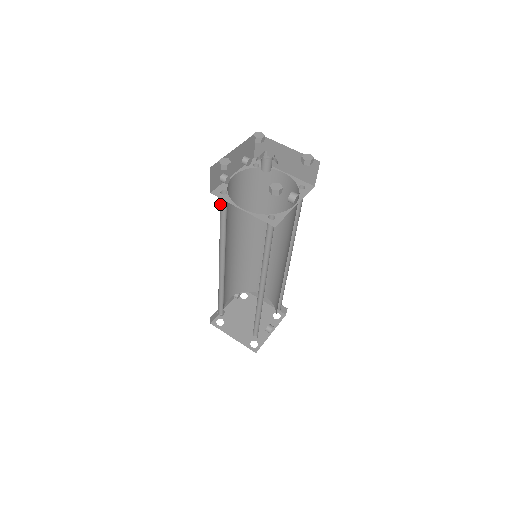
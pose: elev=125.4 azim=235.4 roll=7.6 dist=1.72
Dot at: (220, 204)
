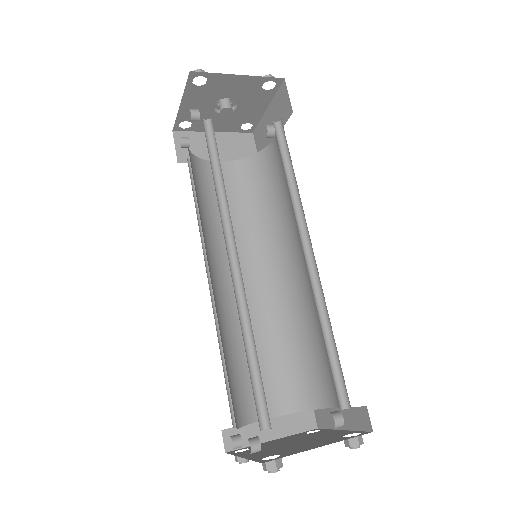
Dot at: occluded
